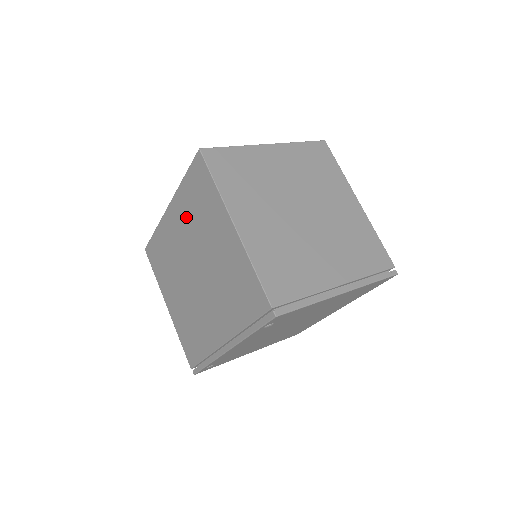
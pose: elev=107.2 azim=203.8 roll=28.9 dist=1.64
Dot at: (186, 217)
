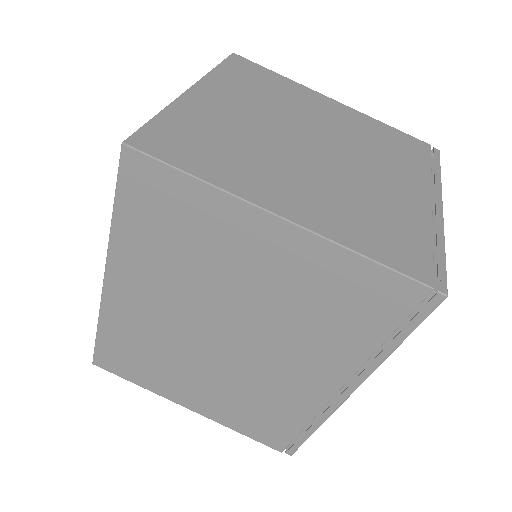
Dot at: (156, 270)
